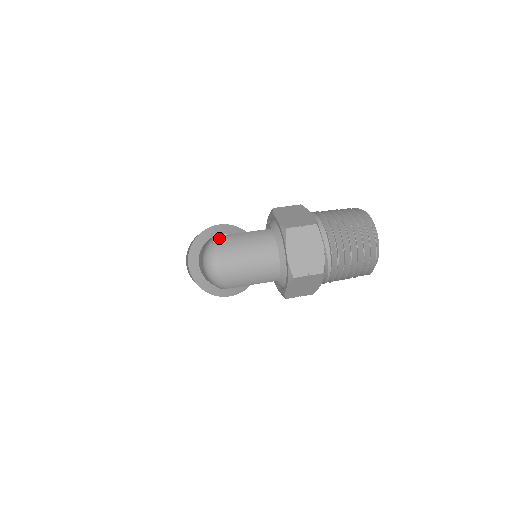
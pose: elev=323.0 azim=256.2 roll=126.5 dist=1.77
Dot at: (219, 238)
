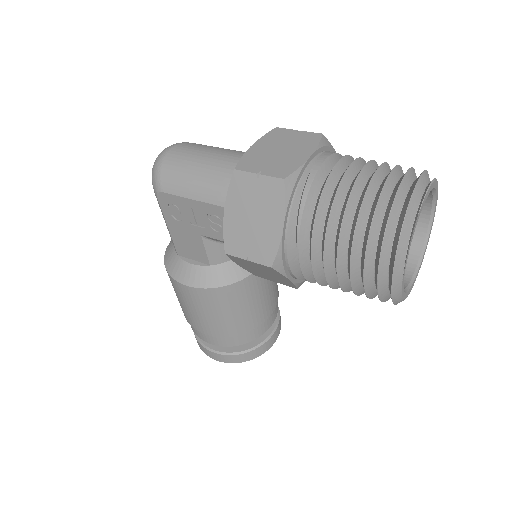
Dot at: occluded
